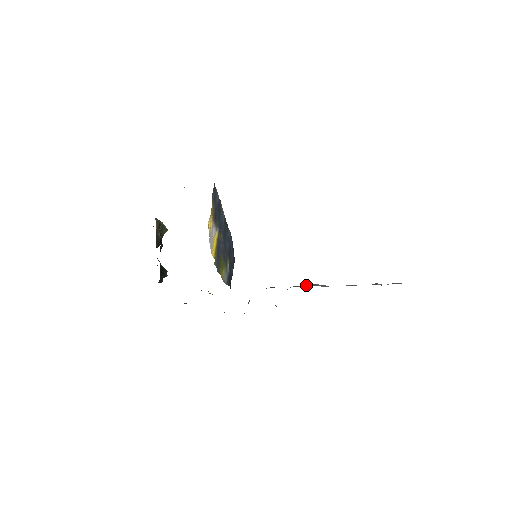
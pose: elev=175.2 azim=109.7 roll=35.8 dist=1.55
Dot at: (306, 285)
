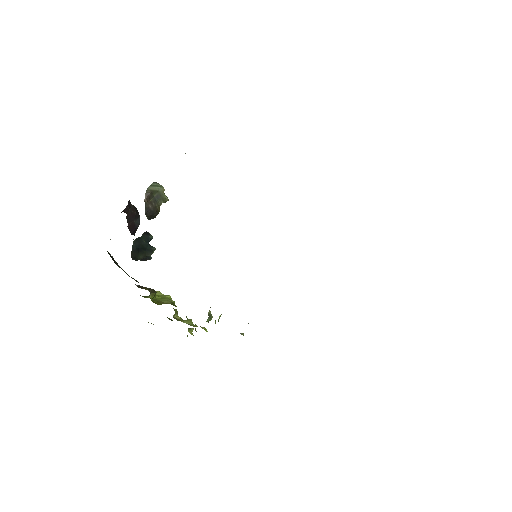
Dot at: occluded
